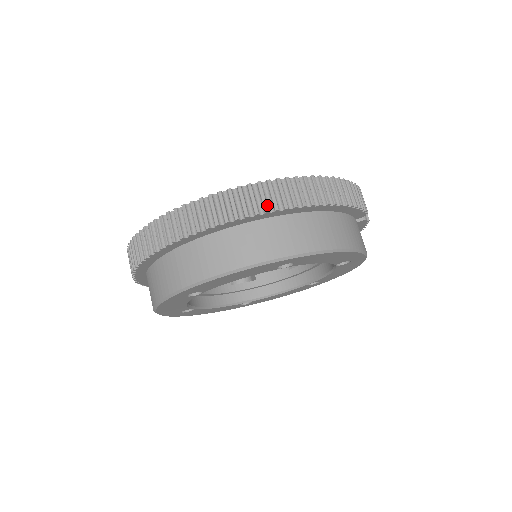
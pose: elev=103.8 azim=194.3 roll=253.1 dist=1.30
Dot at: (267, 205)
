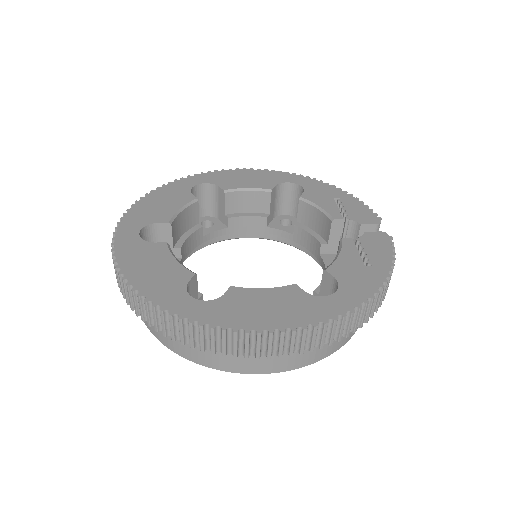
Dot at: (333, 337)
